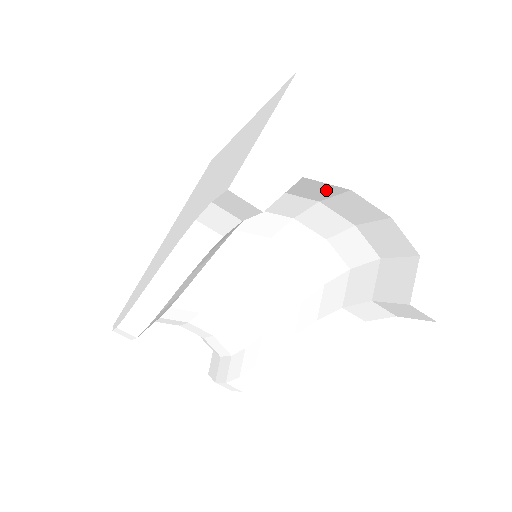
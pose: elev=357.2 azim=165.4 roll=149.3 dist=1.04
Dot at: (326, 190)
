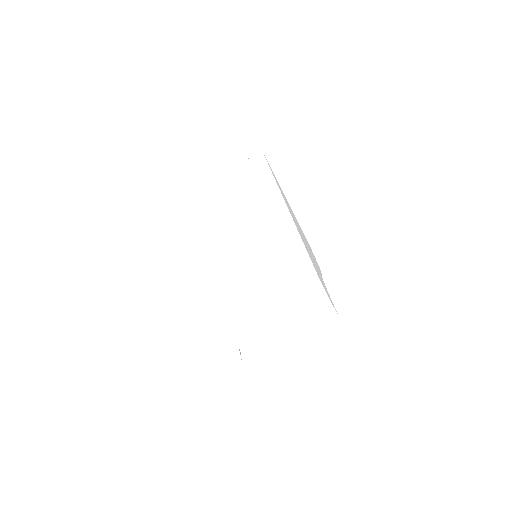
Dot at: occluded
